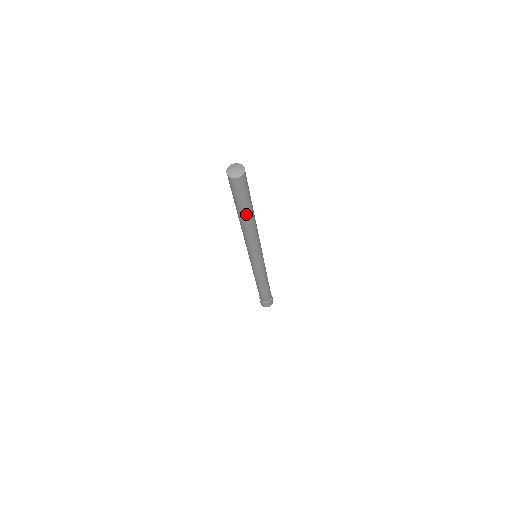
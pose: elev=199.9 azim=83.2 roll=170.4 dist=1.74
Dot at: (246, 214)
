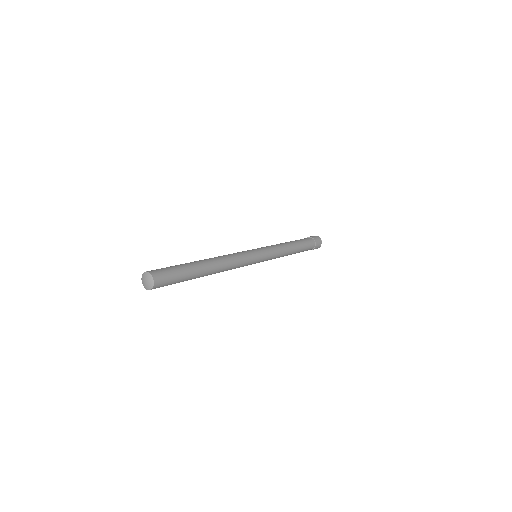
Dot at: (199, 274)
